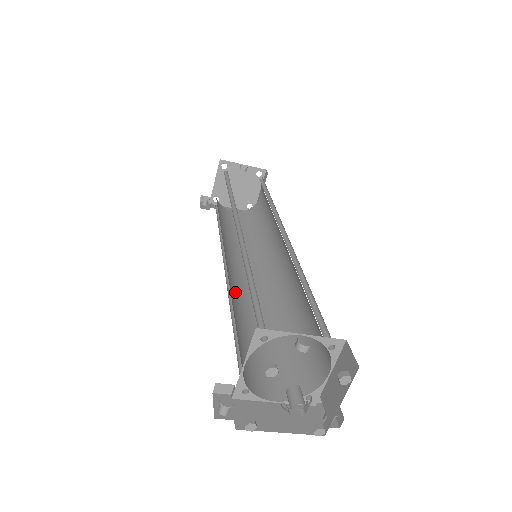
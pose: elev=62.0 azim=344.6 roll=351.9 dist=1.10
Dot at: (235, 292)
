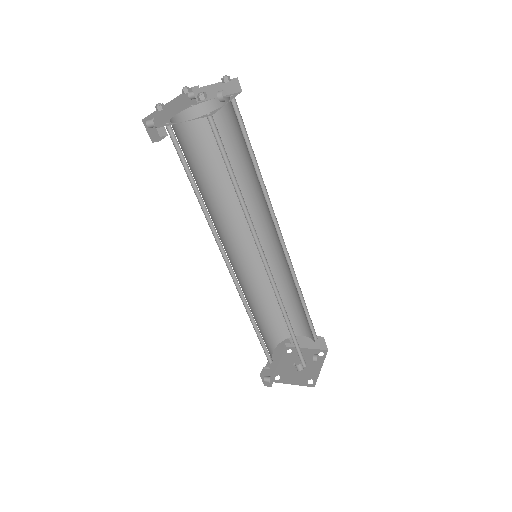
Dot at: (242, 290)
